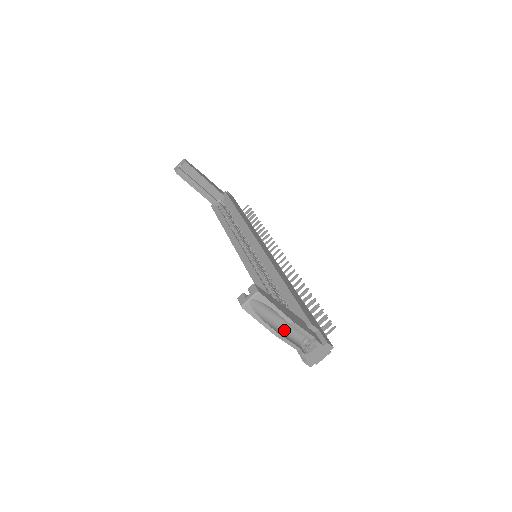
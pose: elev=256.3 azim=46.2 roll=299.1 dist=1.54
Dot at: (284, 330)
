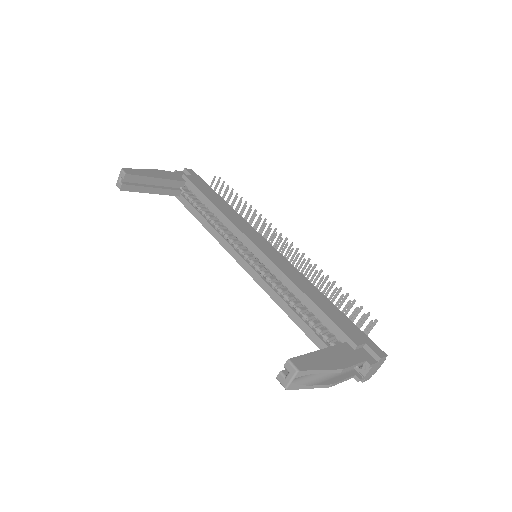
Dot at: occluded
